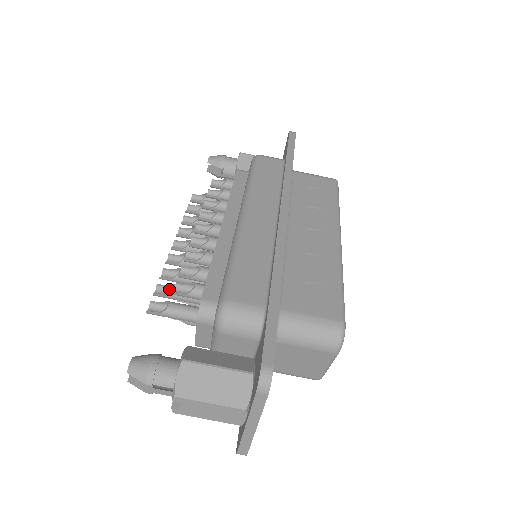
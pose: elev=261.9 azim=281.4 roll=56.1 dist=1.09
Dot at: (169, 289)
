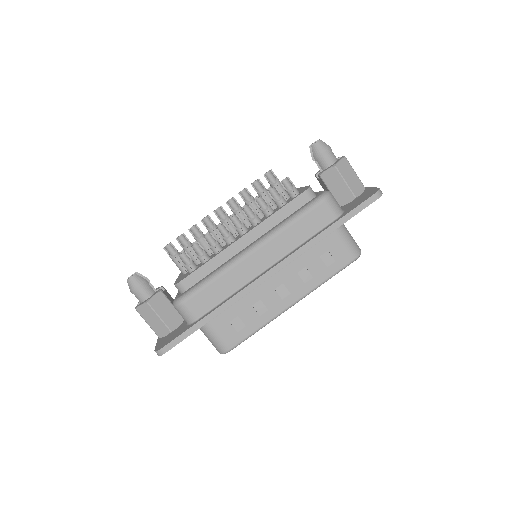
Dot at: (187, 241)
